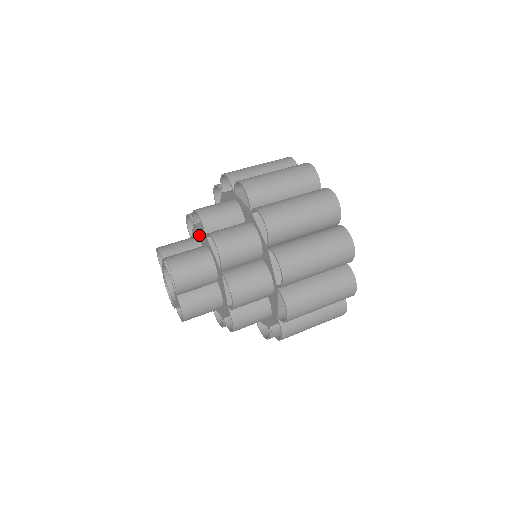
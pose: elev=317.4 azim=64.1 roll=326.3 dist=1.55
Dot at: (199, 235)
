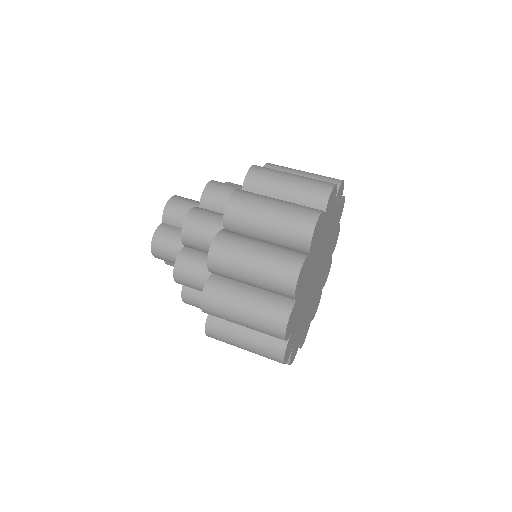
Dot at: occluded
